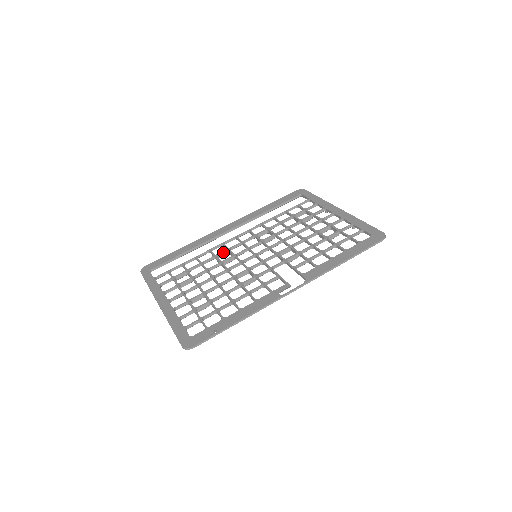
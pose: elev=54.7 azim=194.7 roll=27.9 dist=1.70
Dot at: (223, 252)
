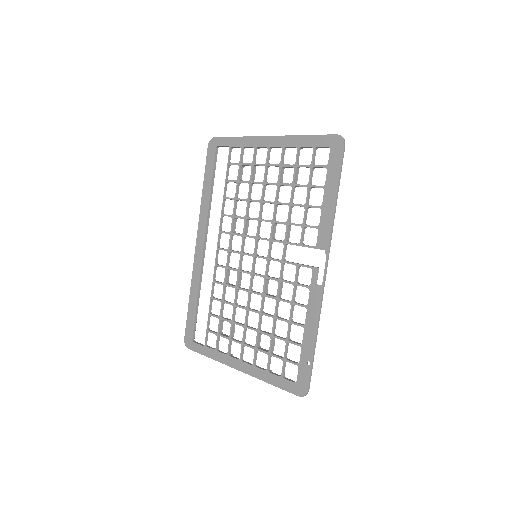
Dot at: (226, 275)
